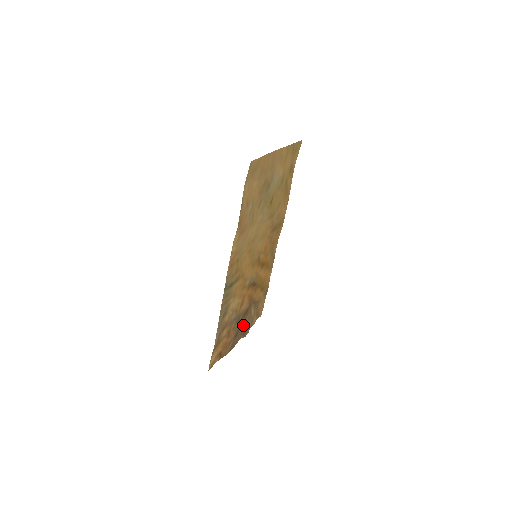
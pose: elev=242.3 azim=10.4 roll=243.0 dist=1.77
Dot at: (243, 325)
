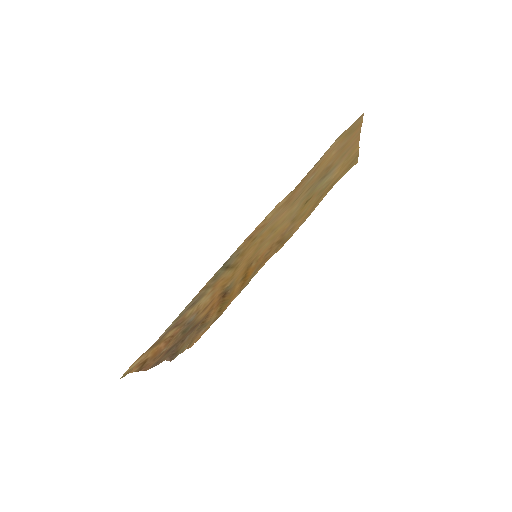
Dot at: (180, 342)
